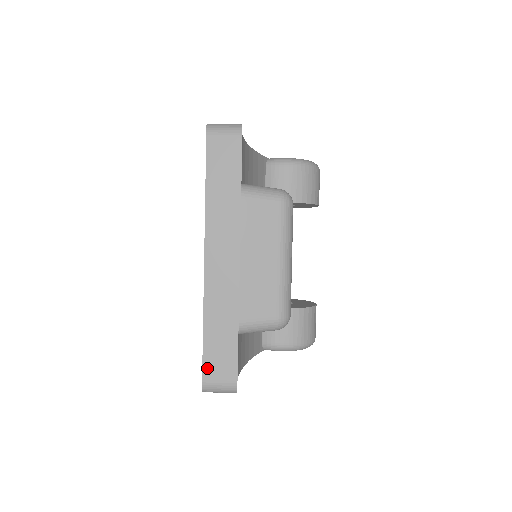
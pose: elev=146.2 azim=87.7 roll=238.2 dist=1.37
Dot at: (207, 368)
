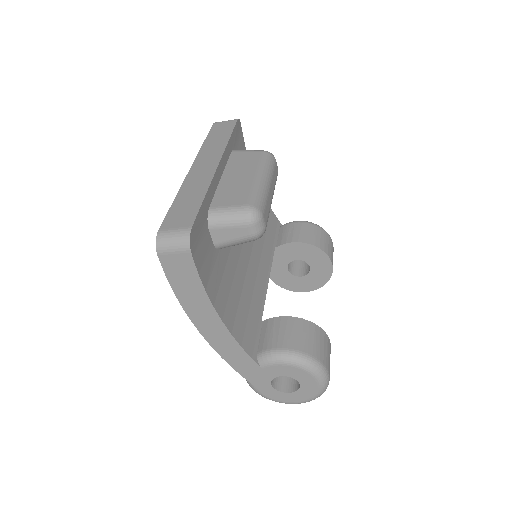
Dot at: (167, 222)
